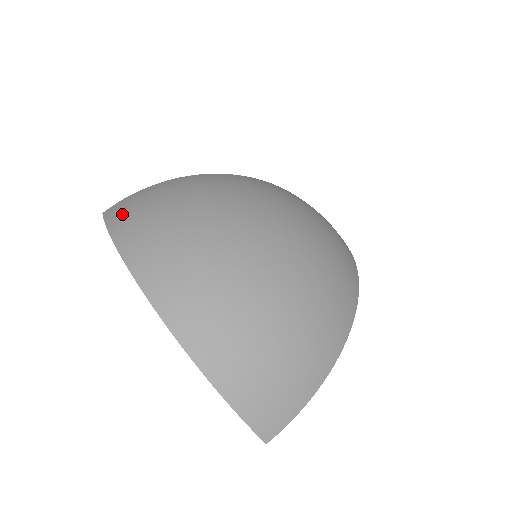
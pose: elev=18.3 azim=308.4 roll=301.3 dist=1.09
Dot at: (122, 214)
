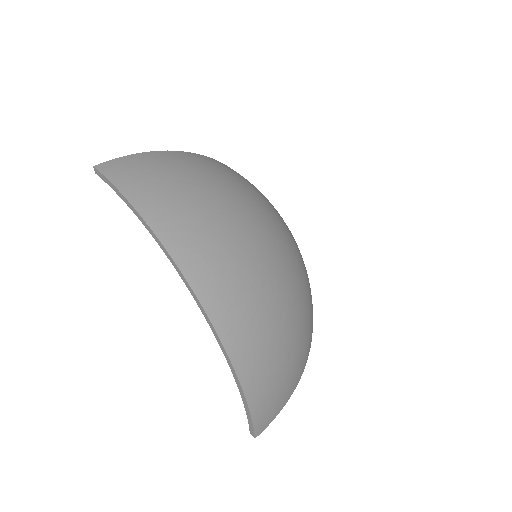
Dot at: (137, 179)
